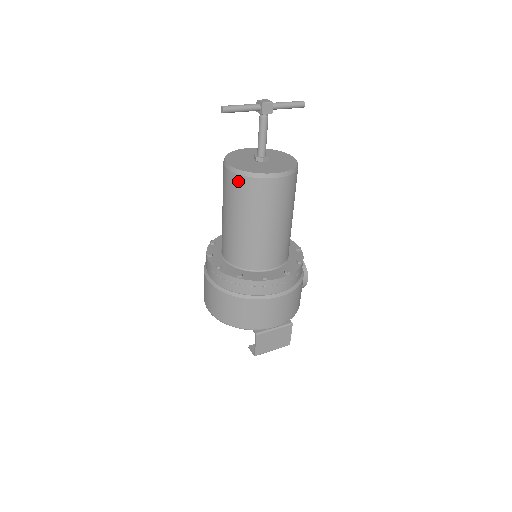
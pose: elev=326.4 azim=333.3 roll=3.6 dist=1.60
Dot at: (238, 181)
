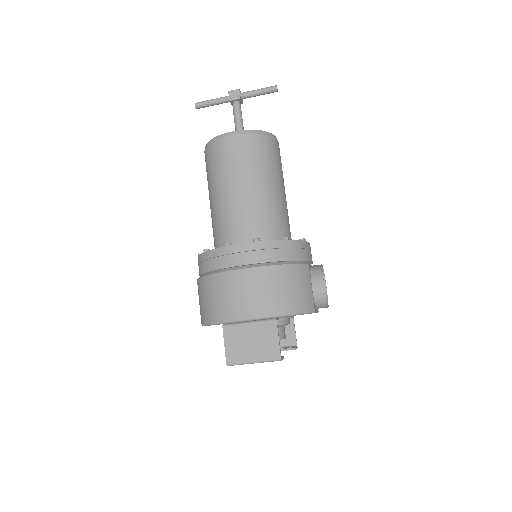
Dot at: (206, 156)
